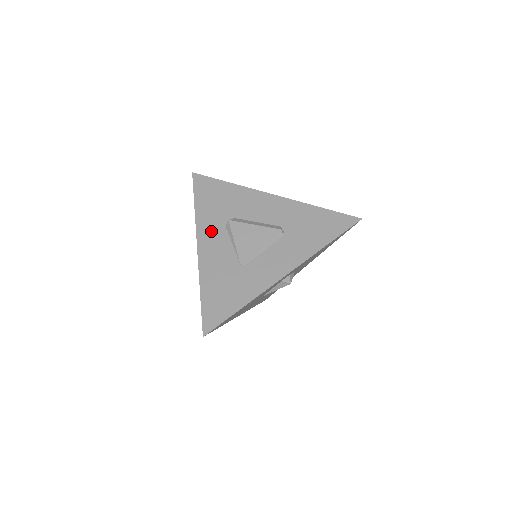
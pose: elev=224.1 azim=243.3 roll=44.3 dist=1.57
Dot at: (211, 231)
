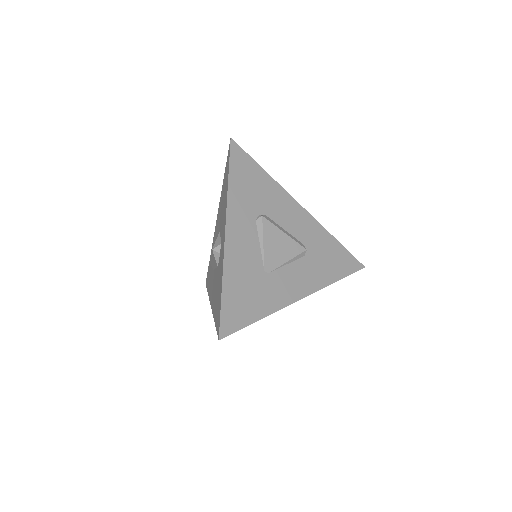
Dot at: (241, 219)
